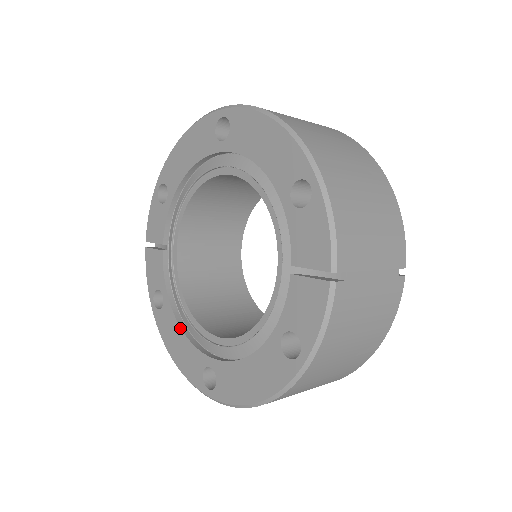
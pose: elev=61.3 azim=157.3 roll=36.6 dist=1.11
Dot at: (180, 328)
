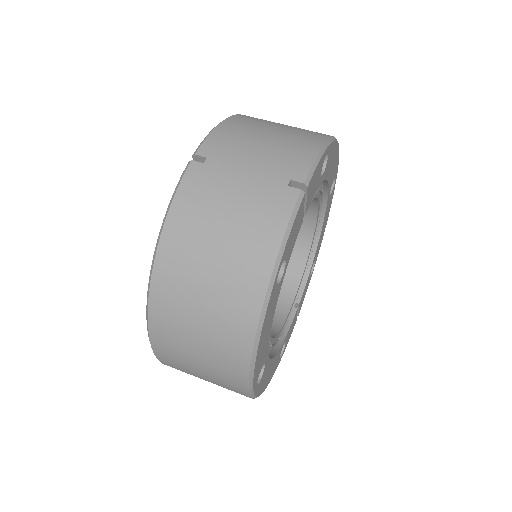
Dot at: occluded
